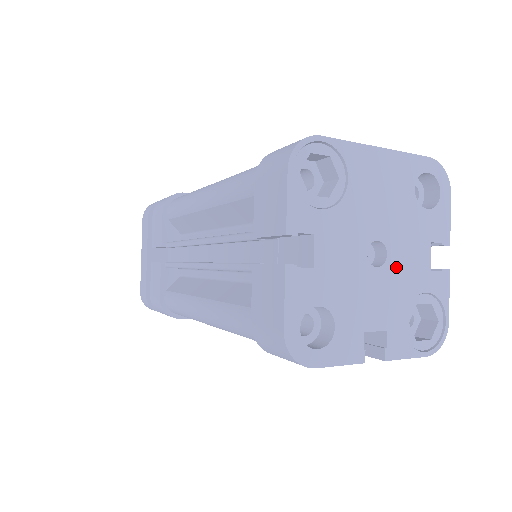
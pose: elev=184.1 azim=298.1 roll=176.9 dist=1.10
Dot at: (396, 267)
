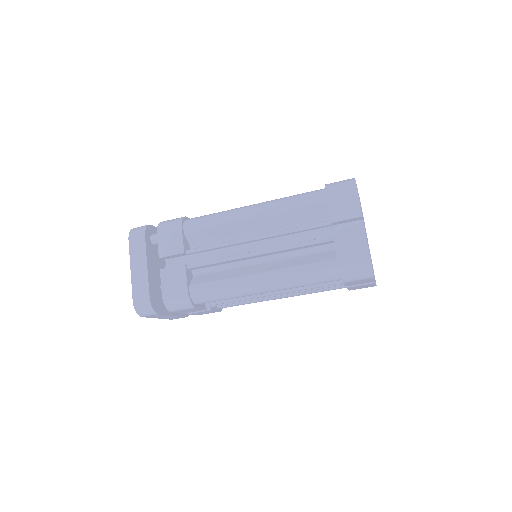
Dot at: occluded
